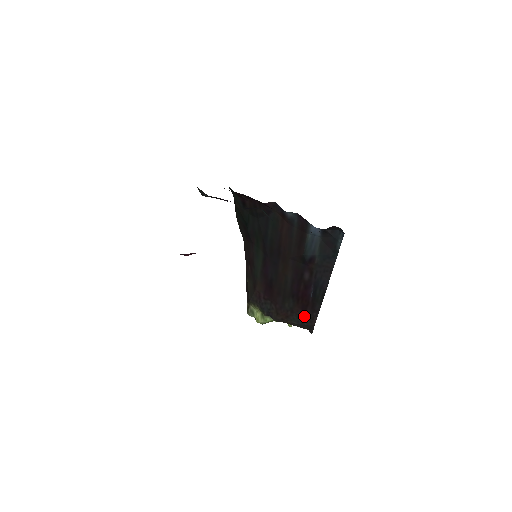
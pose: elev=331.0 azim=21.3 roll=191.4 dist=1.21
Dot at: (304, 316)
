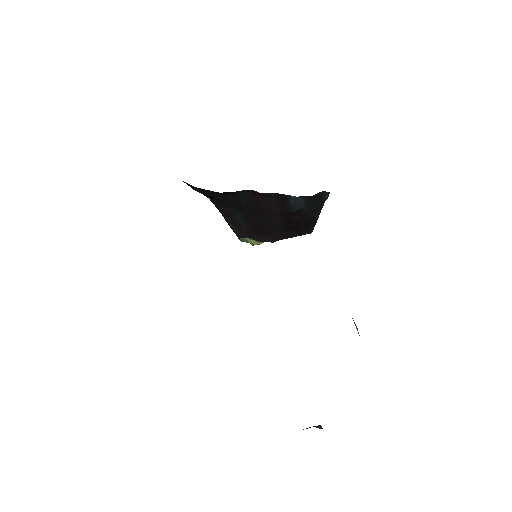
Dot at: (300, 233)
